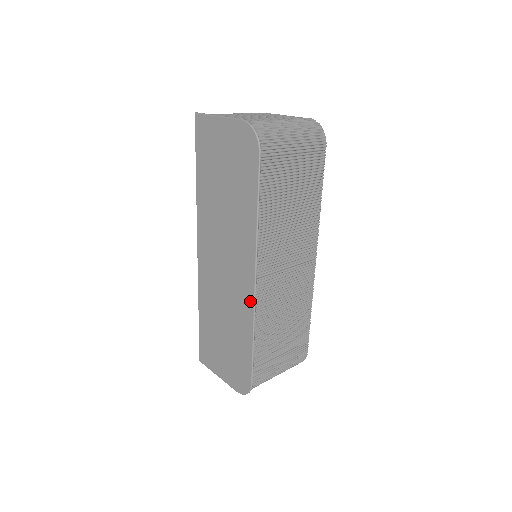
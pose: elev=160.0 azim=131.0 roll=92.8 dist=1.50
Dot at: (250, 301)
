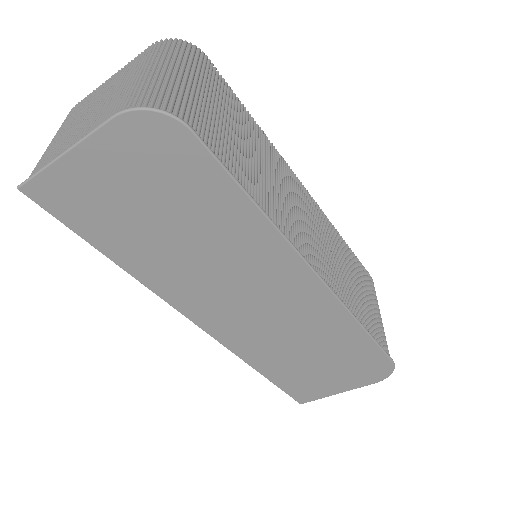
Dot at: (328, 300)
